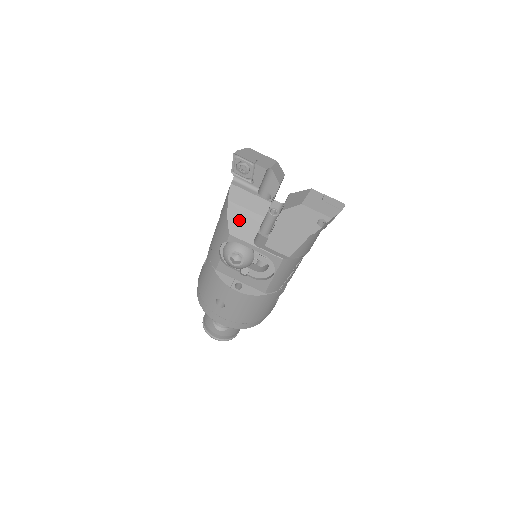
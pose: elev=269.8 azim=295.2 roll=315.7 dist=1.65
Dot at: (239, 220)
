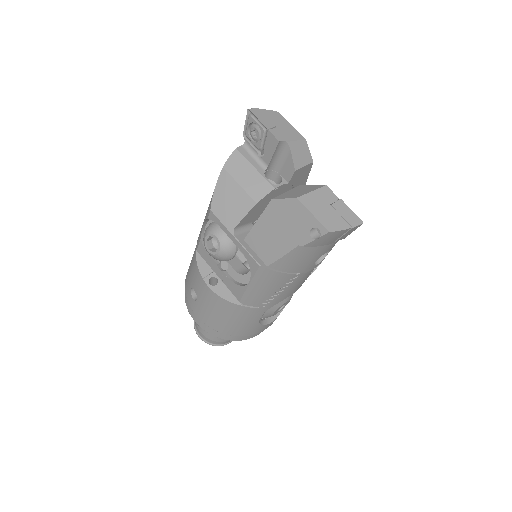
Dot at: (226, 196)
